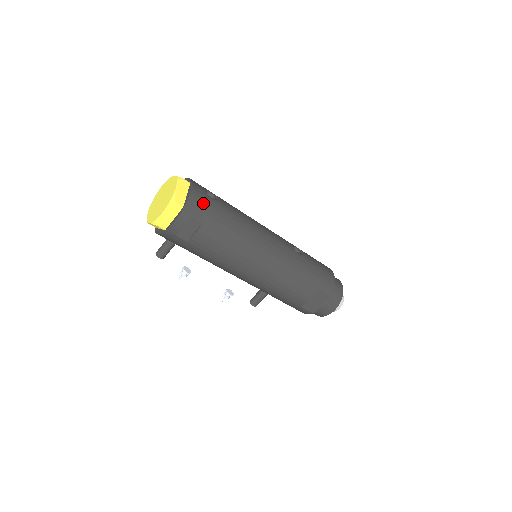
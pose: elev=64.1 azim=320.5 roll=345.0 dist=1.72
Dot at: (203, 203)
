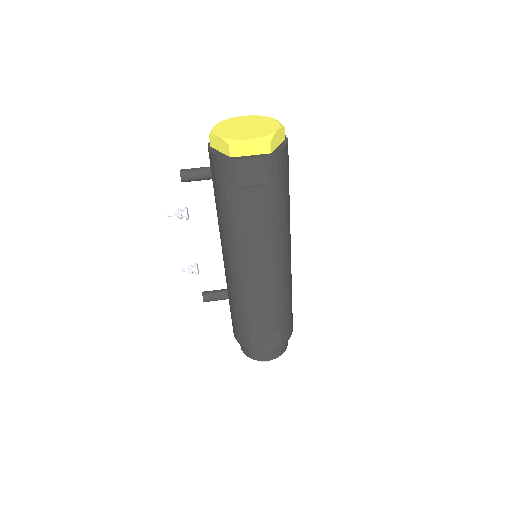
Dot at: (284, 167)
